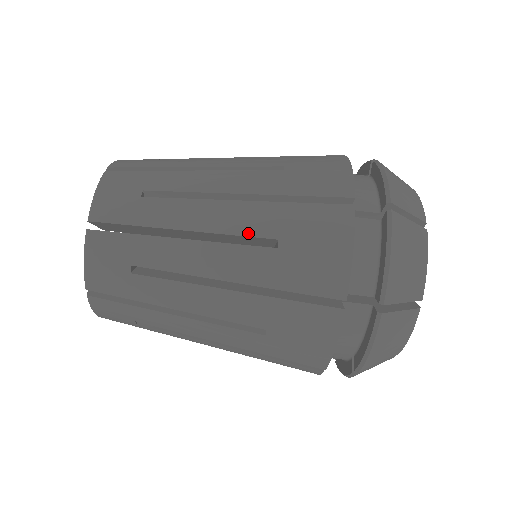
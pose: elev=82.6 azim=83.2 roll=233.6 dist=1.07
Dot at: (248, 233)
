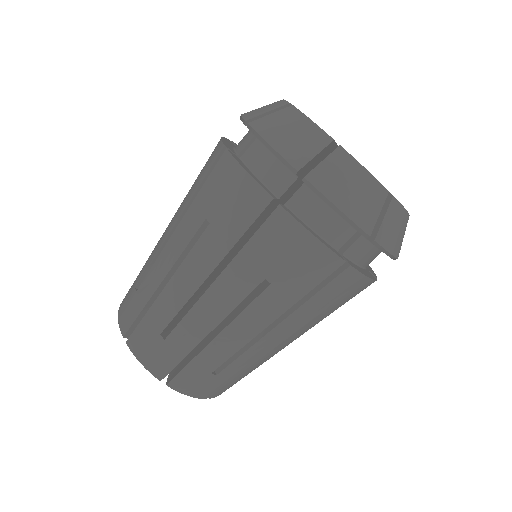
Dot at: (300, 328)
